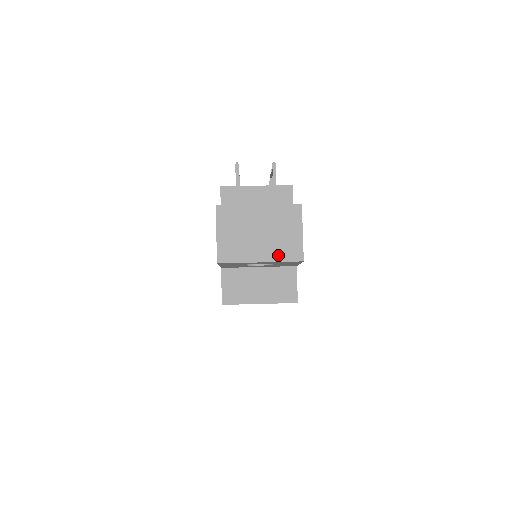
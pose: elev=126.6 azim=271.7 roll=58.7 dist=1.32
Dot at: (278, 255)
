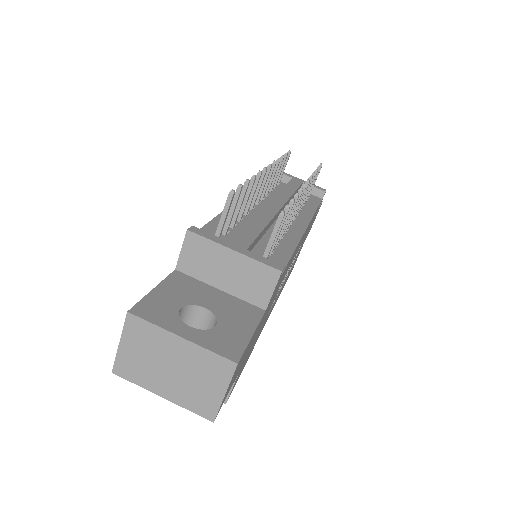
Dot at: (185, 401)
